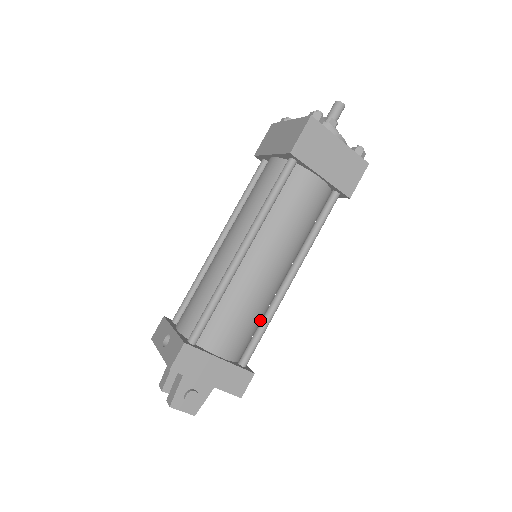
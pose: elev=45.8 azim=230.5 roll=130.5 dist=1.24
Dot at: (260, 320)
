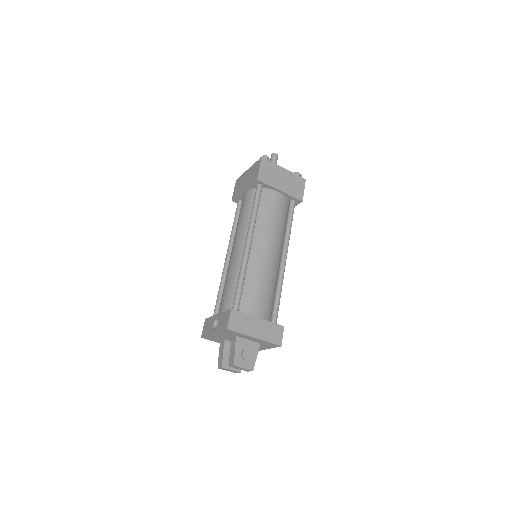
Dot at: (274, 293)
